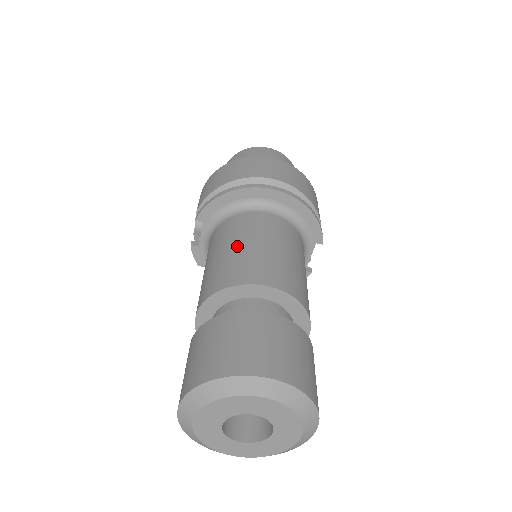
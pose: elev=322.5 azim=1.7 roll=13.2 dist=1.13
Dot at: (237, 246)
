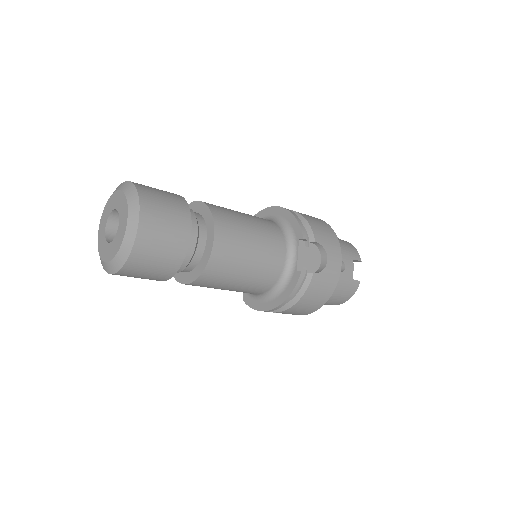
Dot at: occluded
